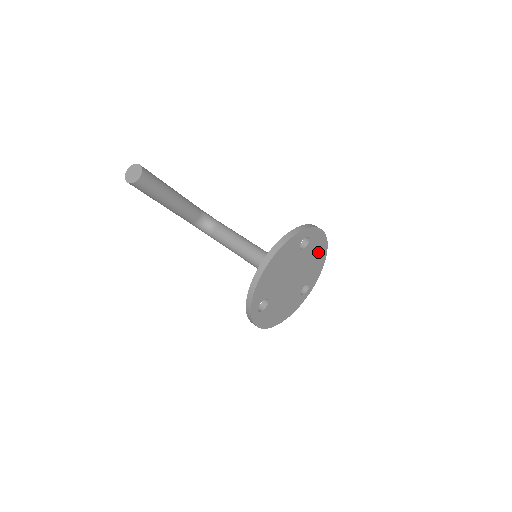
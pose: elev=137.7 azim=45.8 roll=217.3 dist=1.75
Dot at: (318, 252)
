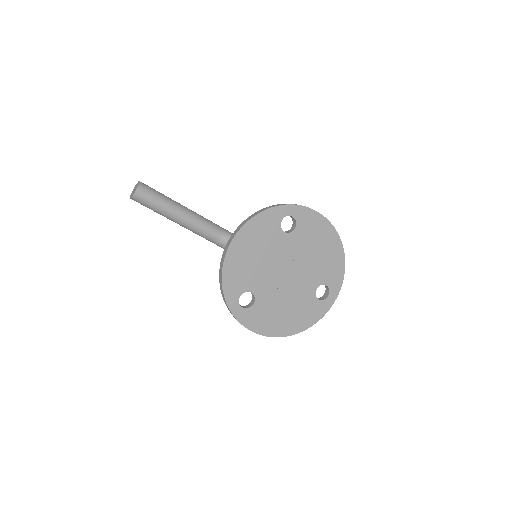
Dot at: (323, 241)
